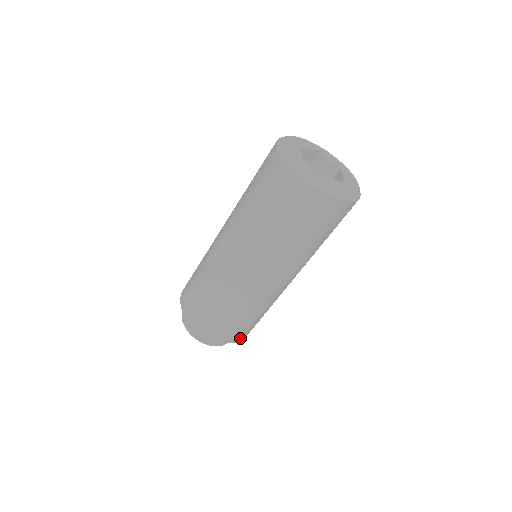
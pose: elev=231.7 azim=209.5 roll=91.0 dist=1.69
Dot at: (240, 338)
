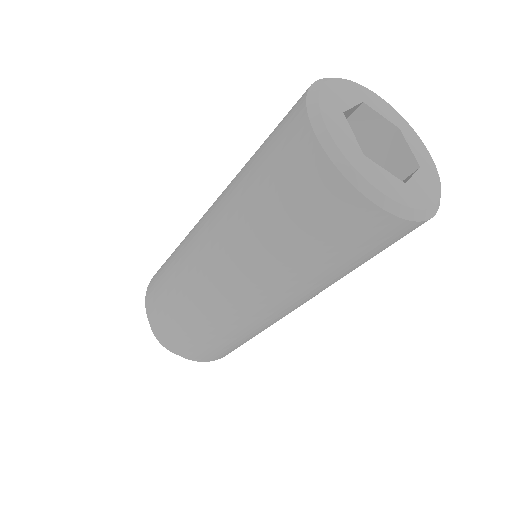
Dot at: (197, 357)
